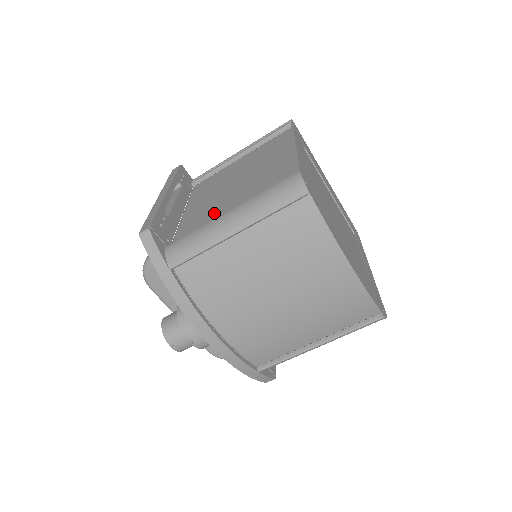
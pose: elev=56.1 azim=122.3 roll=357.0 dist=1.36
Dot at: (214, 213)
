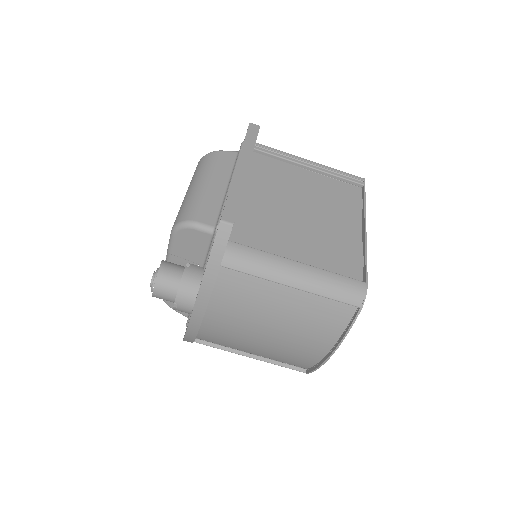
Dot at: (277, 237)
